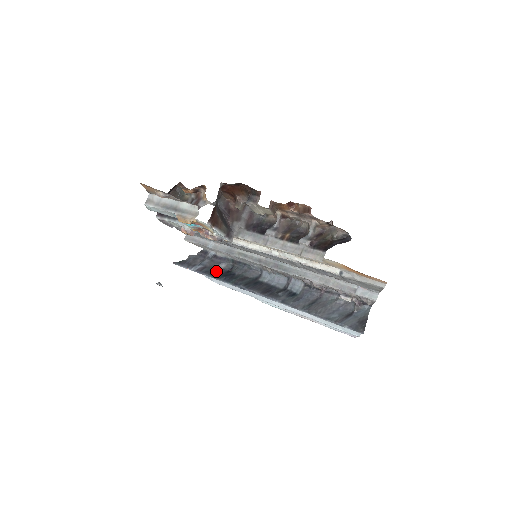
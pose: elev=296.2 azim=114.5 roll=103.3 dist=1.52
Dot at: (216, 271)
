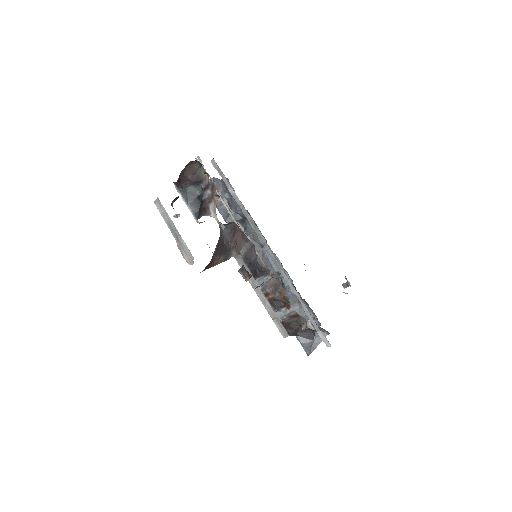
Dot at: occluded
